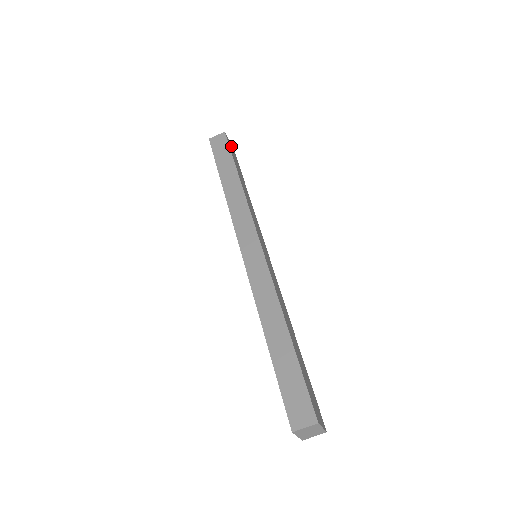
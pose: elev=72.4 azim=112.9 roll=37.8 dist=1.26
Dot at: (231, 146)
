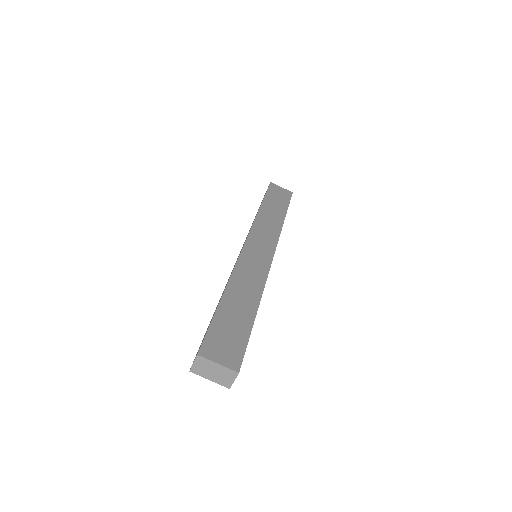
Dot at: (282, 189)
